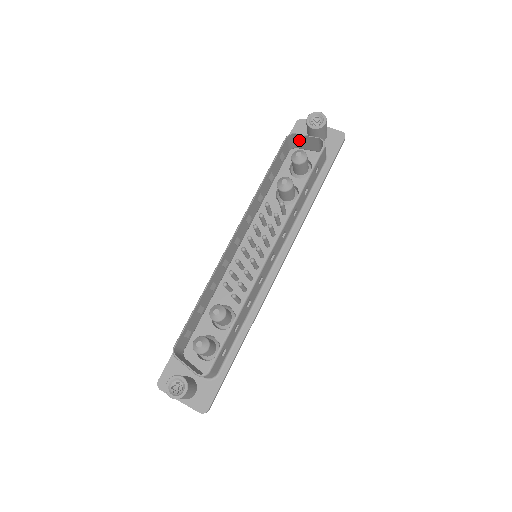
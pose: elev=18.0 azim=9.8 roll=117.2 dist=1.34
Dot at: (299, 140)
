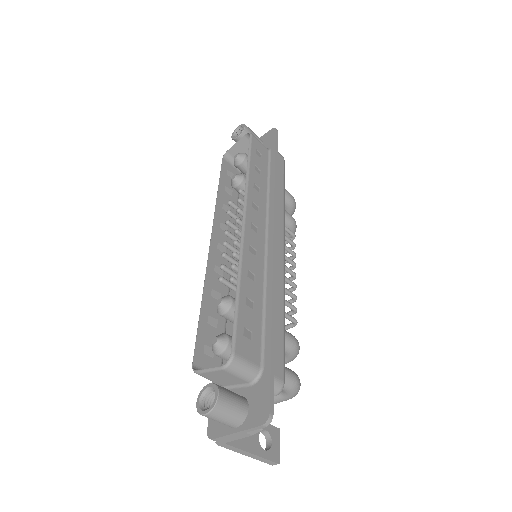
Dot at: occluded
